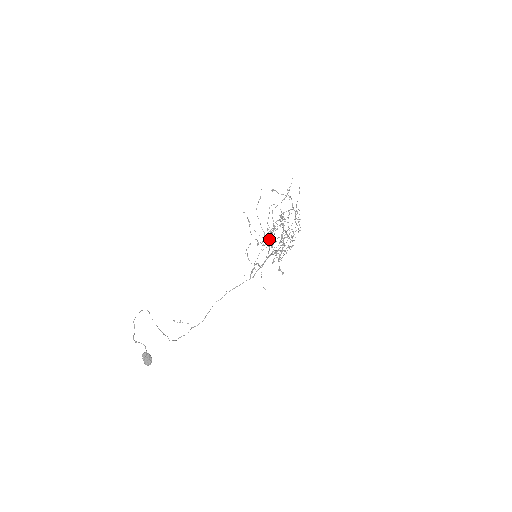
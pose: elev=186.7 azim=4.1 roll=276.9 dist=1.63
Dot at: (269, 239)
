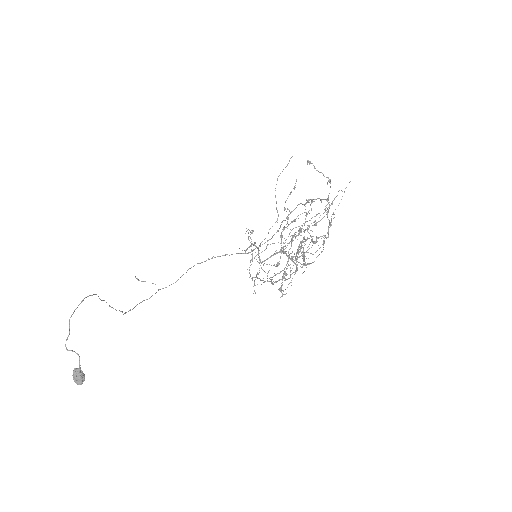
Dot at: (283, 220)
